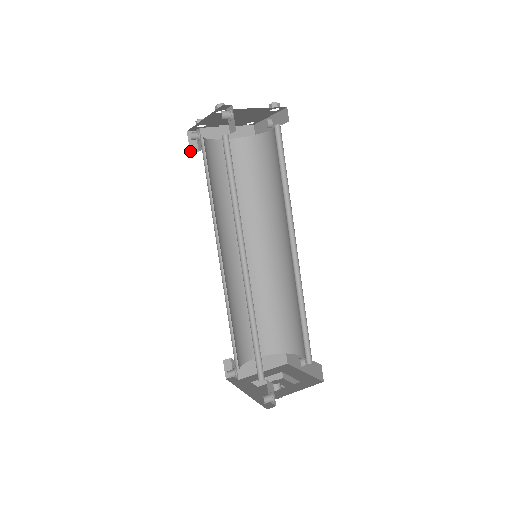
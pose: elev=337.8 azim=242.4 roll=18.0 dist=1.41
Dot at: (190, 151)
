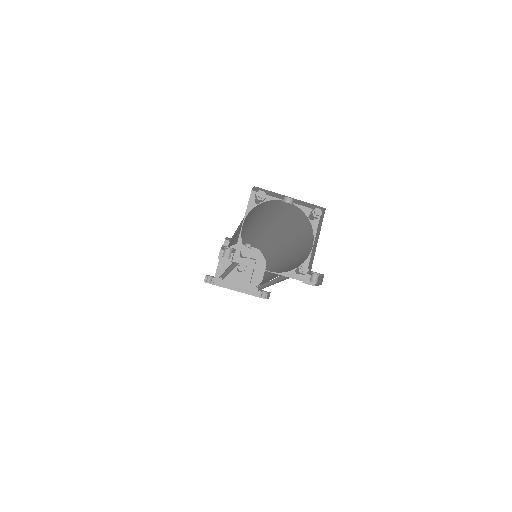
Dot at: (218, 258)
